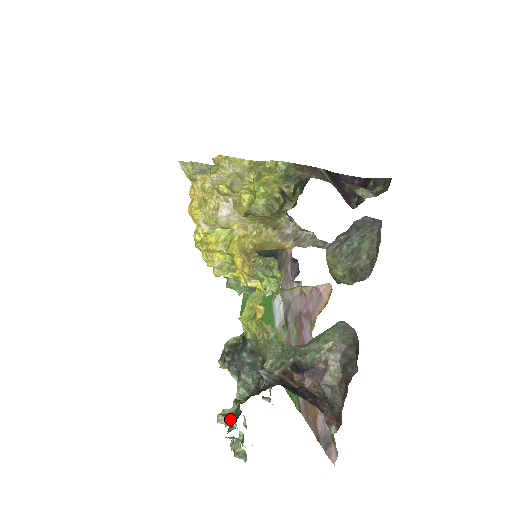
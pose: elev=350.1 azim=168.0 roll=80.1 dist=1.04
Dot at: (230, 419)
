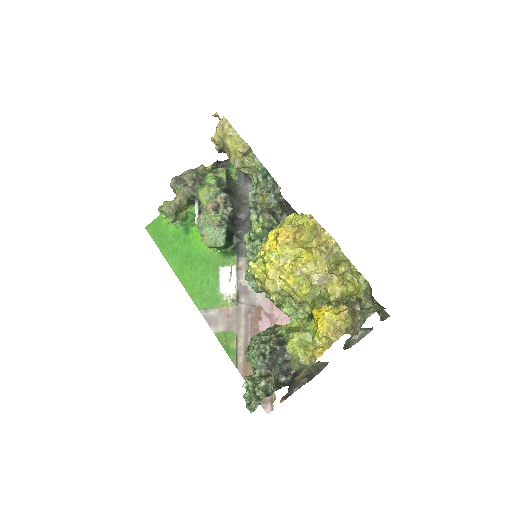
Dot at: (266, 395)
